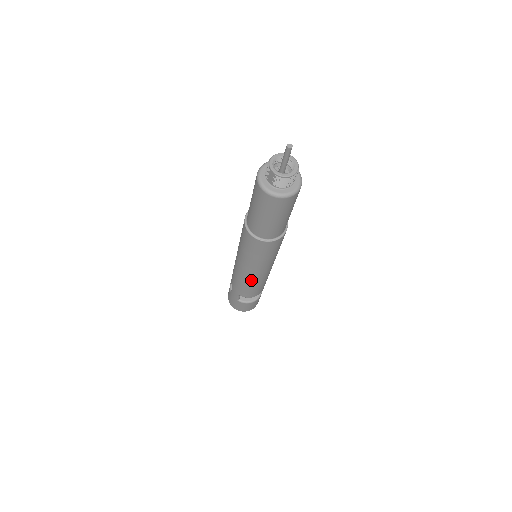
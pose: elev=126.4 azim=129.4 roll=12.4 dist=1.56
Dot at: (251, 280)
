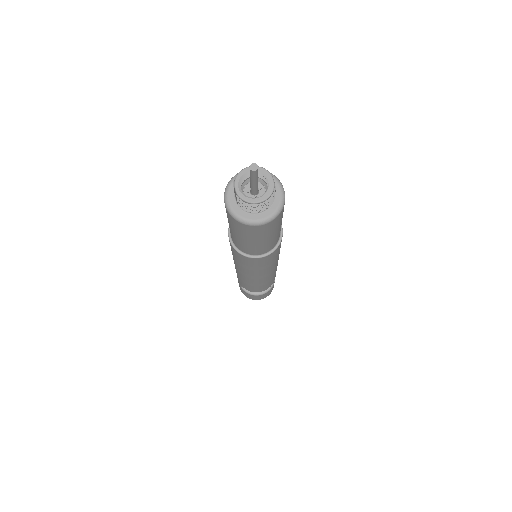
Dot at: (245, 279)
